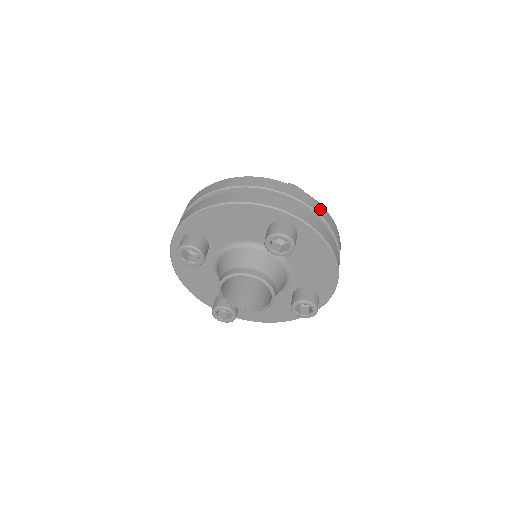
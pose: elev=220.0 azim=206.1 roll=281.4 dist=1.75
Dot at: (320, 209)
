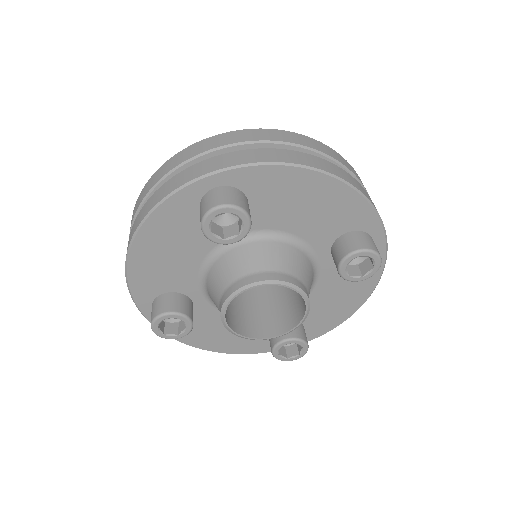
Dot at: occluded
